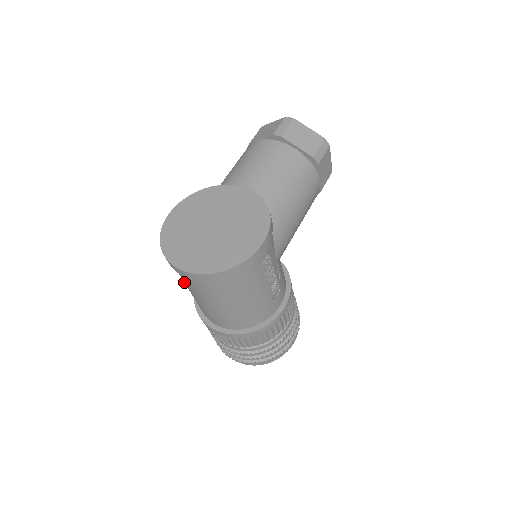
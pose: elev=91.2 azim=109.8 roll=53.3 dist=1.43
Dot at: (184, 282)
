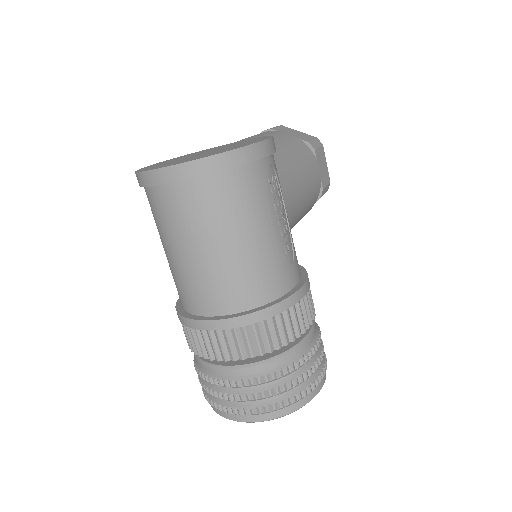
Dot at: (164, 229)
